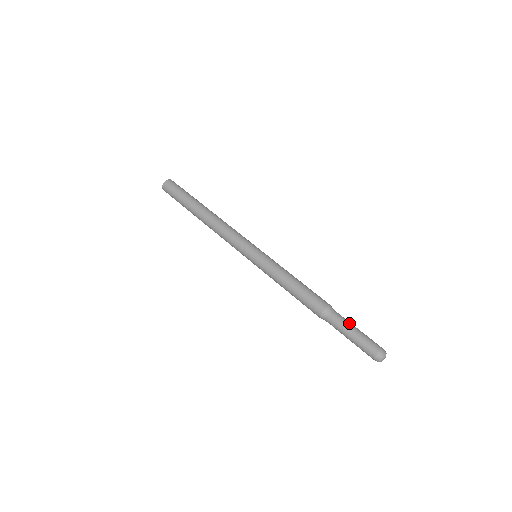
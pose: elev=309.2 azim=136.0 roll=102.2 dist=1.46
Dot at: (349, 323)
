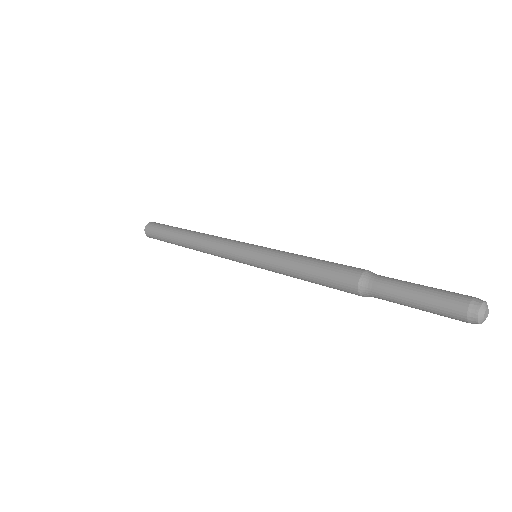
Dot at: occluded
